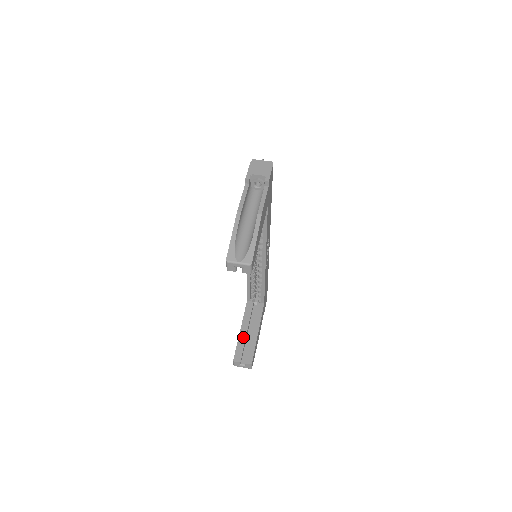
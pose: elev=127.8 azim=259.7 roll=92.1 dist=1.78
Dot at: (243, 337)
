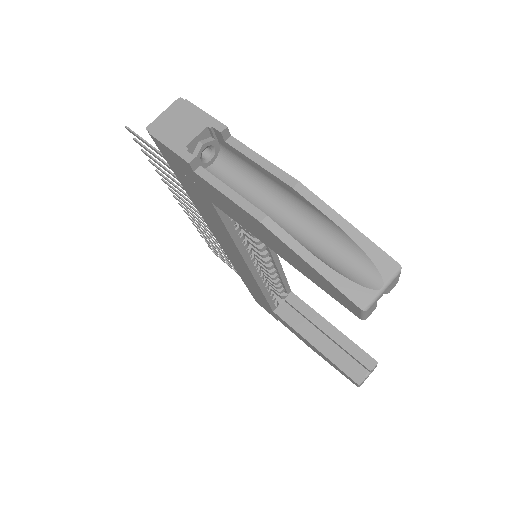
Dot at: (328, 350)
